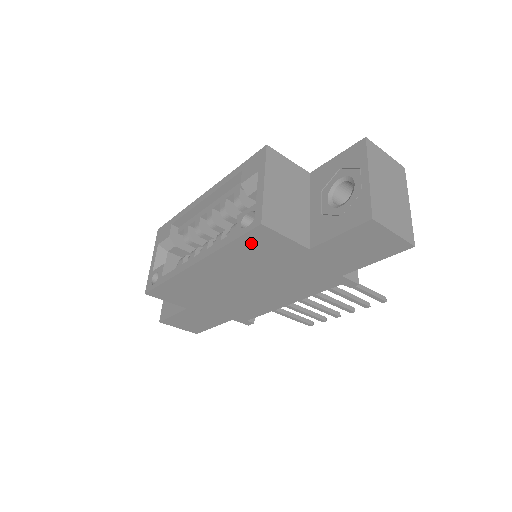
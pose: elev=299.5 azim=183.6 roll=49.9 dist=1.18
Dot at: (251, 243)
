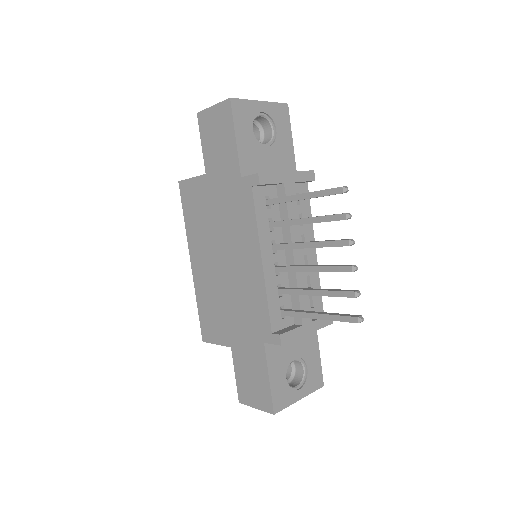
Dot at: (188, 204)
